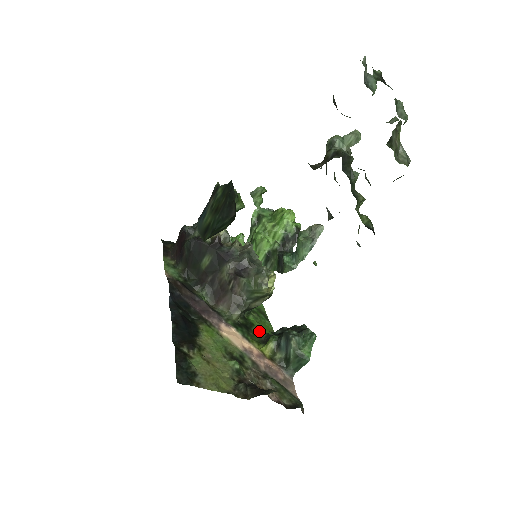
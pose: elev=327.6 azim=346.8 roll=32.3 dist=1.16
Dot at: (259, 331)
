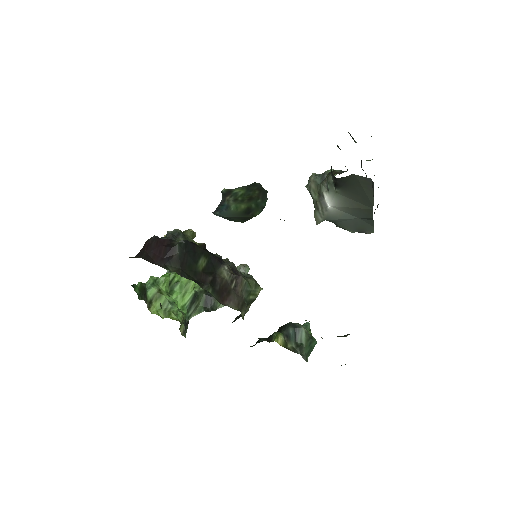
Dot at: occluded
